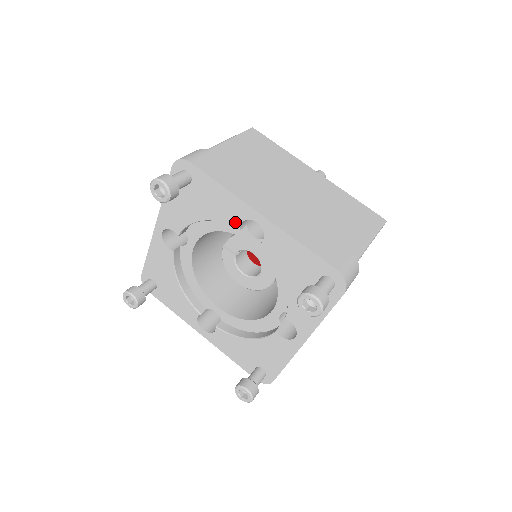
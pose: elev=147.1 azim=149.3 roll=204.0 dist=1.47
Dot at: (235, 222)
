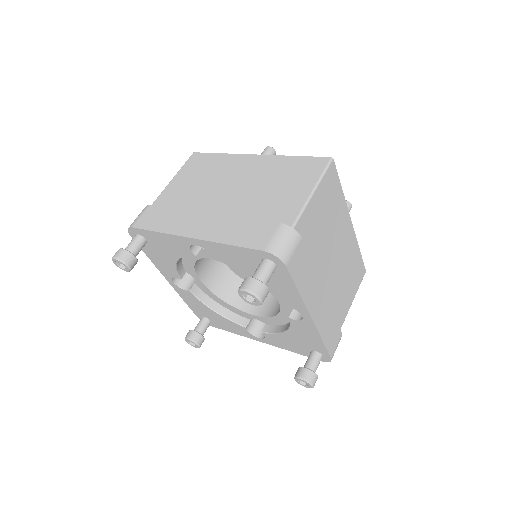
Dot at: (188, 252)
